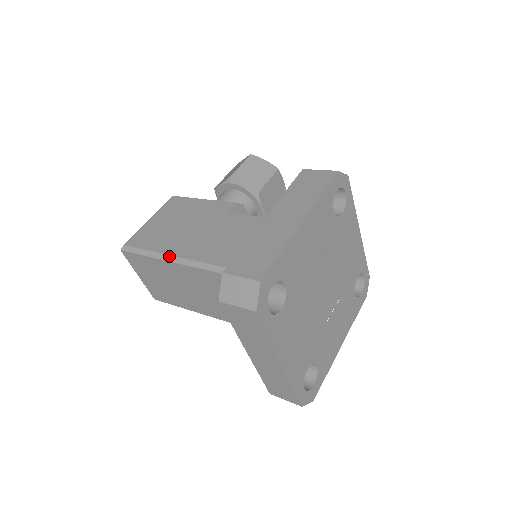
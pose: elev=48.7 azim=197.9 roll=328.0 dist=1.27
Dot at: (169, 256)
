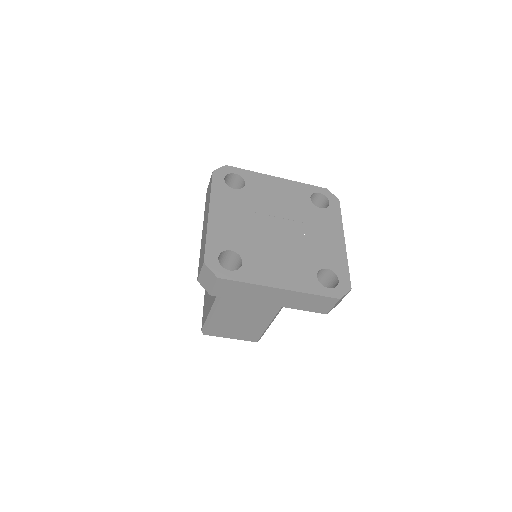
Dot at: (212, 308)
